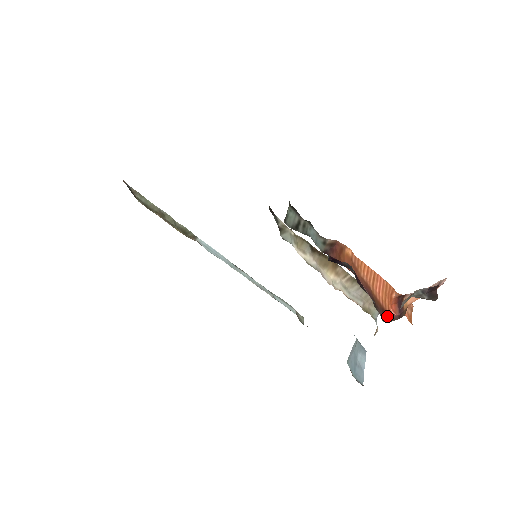
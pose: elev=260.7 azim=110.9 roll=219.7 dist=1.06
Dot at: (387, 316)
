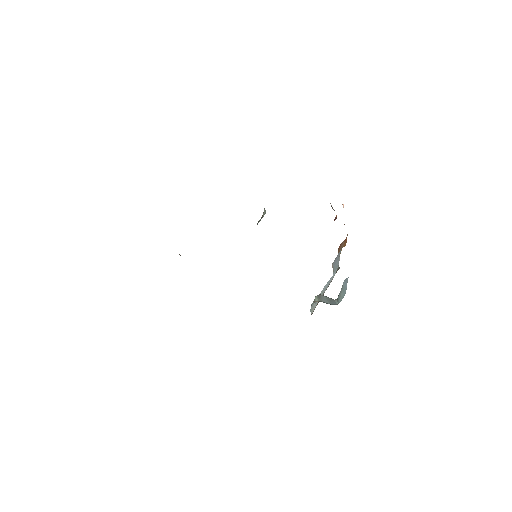
Dot at: occluded
